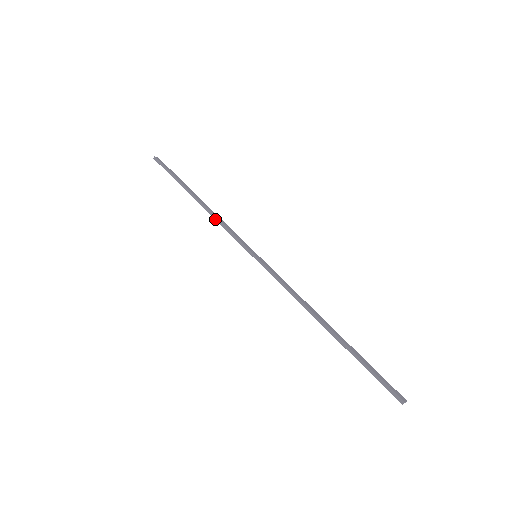
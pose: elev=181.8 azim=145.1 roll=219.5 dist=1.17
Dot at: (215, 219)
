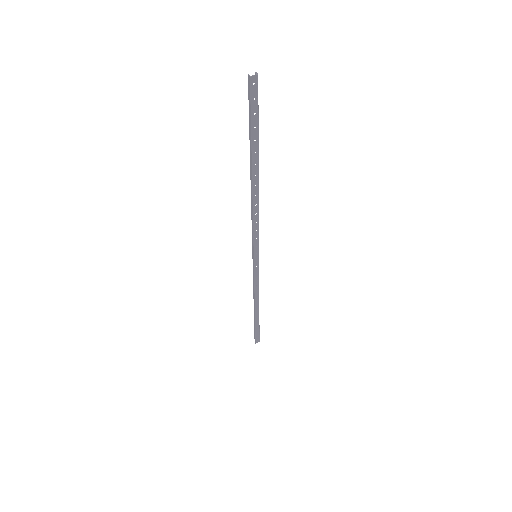
Dot at: (251, 211)
